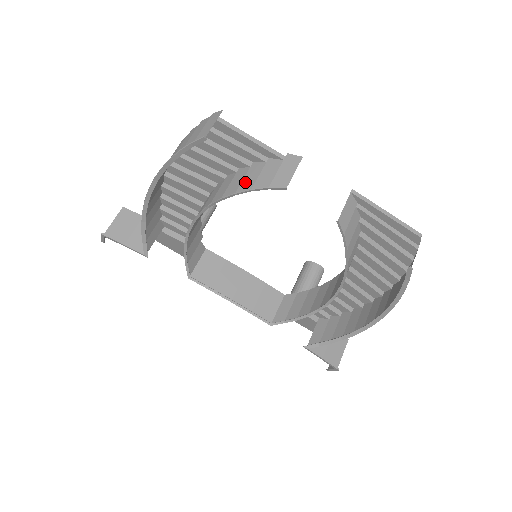
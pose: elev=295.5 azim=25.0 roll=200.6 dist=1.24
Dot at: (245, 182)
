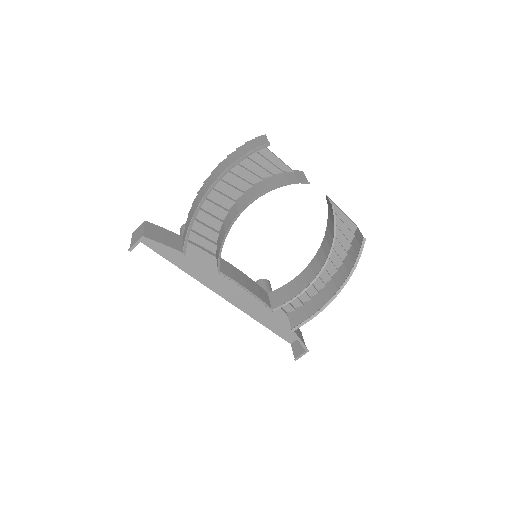
Dot at: (280, 181)
